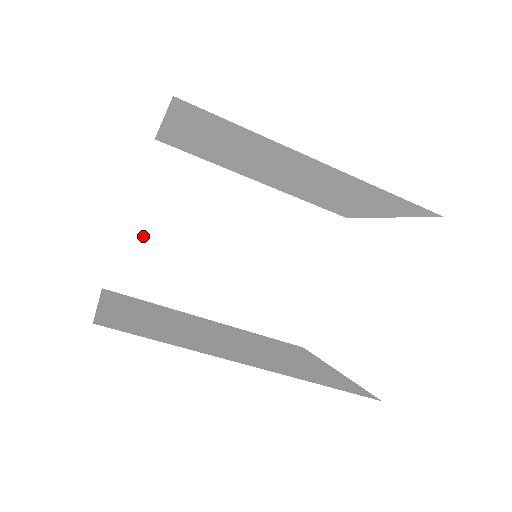
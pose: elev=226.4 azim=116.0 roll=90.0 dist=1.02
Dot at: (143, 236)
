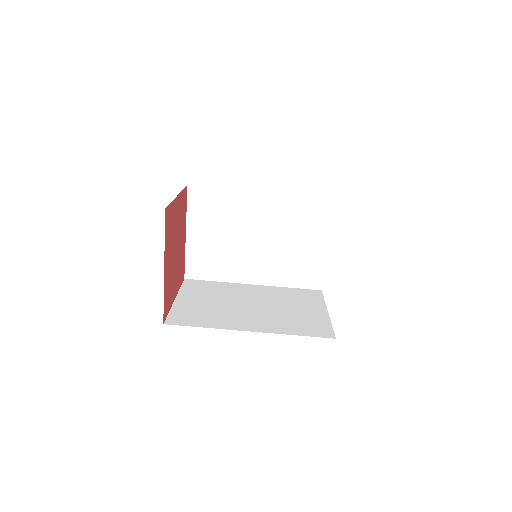
Dot at: (198, 244)
